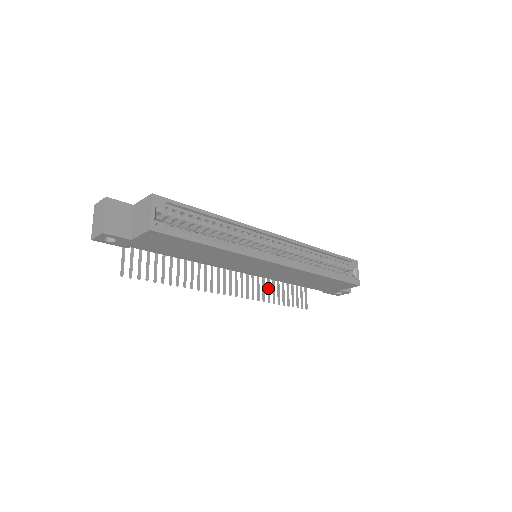
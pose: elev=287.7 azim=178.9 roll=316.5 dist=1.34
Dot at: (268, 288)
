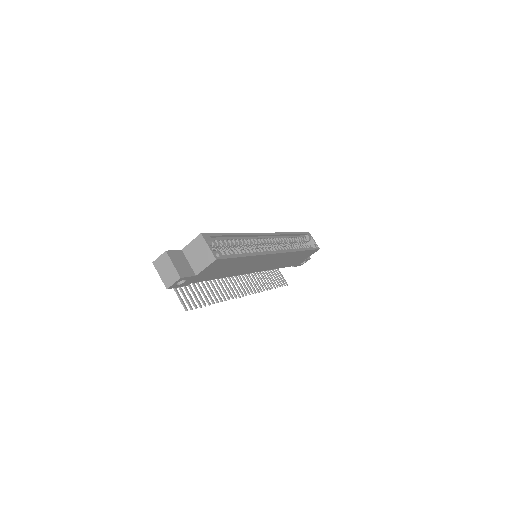
Dot at: (261, 280)
